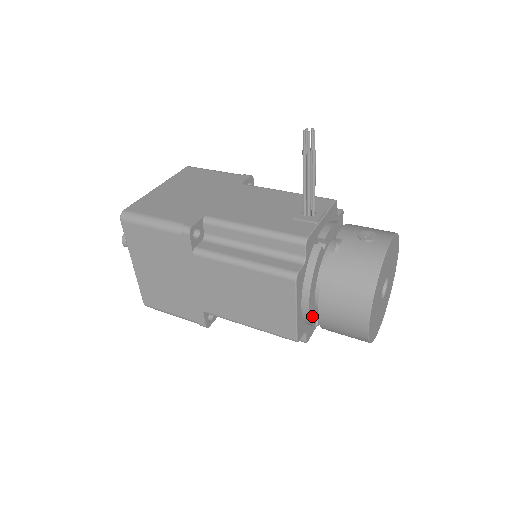
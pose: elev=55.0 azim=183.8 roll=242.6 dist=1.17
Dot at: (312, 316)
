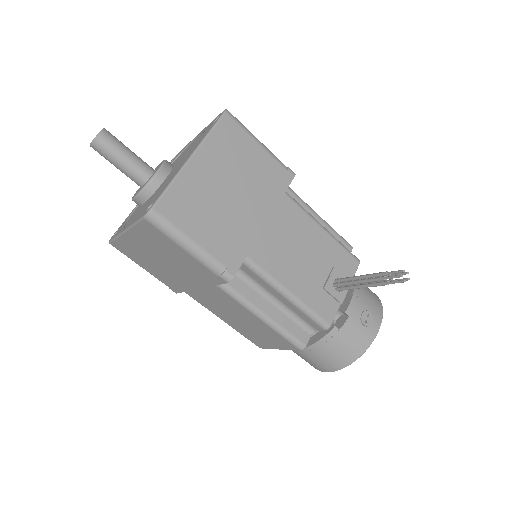
Dot at: occluded
